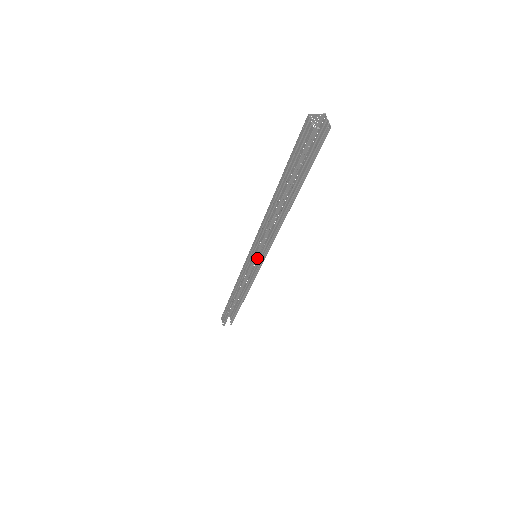
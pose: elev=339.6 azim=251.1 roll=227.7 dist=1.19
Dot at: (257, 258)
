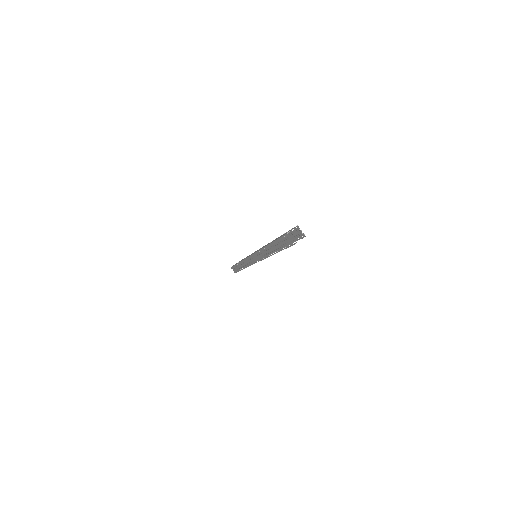
Dot at: occluded
